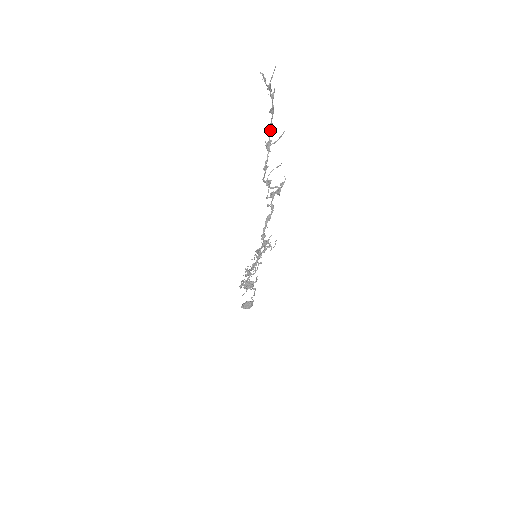
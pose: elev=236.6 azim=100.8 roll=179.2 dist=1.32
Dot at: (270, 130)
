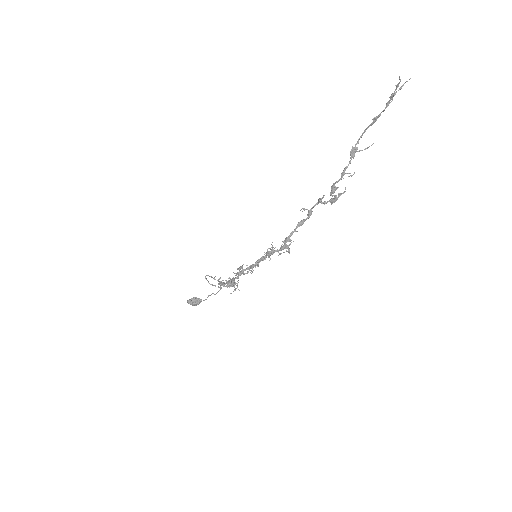
Dot at: (360, 137)
